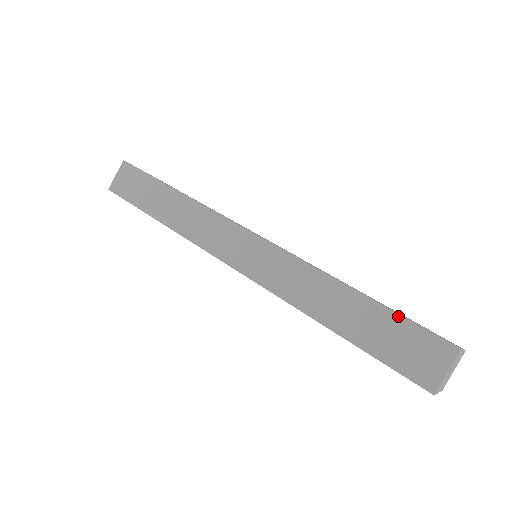
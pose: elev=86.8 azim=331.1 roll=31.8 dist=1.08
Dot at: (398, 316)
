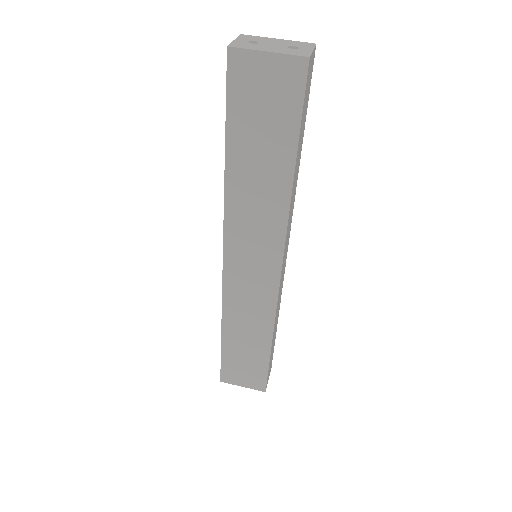
Dot at: occluded
